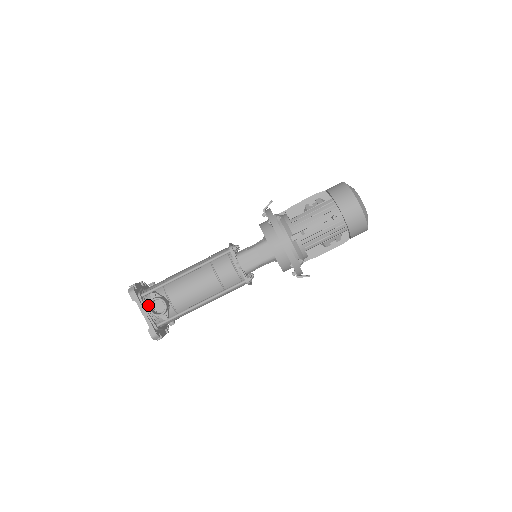
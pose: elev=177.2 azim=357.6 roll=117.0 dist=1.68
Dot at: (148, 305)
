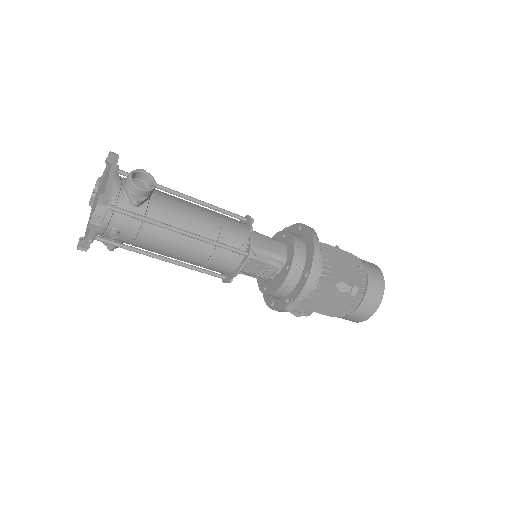
Dot at: (133, 170)
